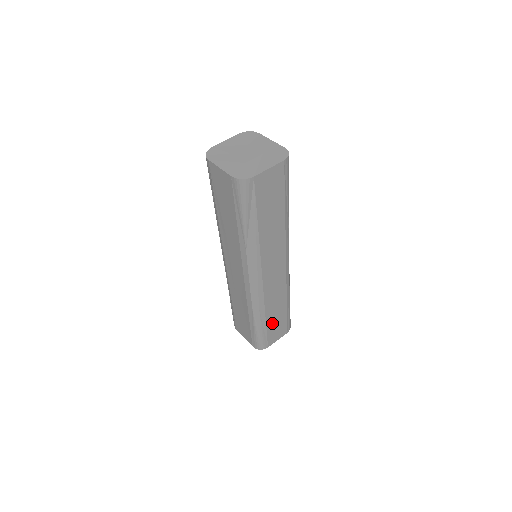
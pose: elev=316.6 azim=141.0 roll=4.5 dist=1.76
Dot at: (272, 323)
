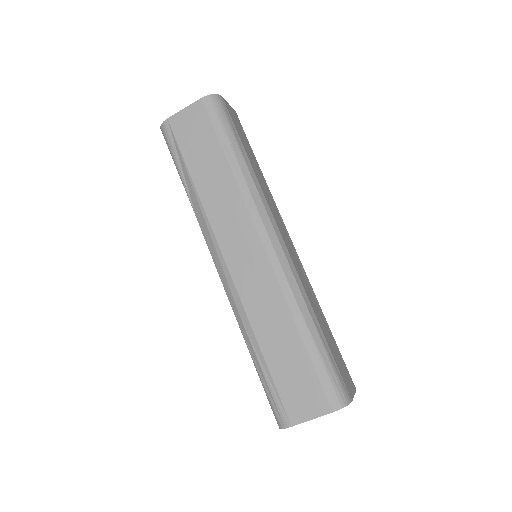
Dot at: (280, 366)
